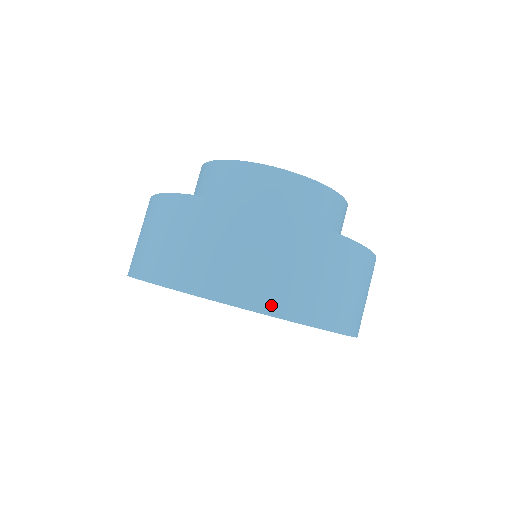
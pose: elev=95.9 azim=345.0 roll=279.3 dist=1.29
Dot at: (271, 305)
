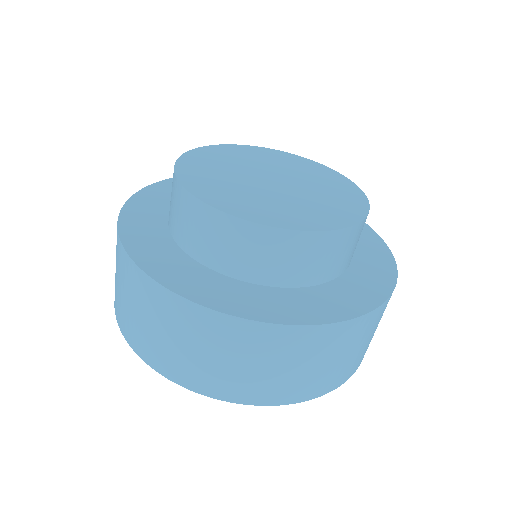
Dot at: (217, 391)
